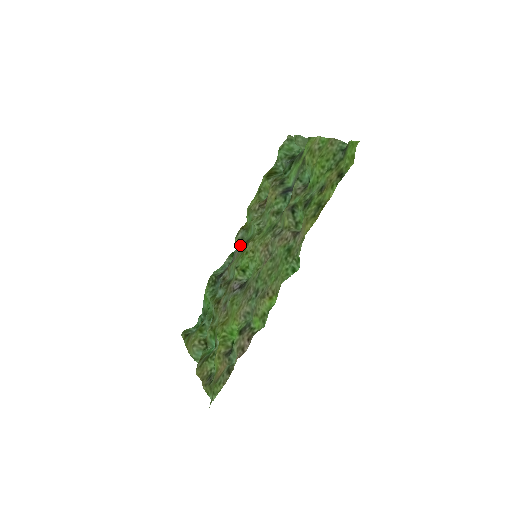
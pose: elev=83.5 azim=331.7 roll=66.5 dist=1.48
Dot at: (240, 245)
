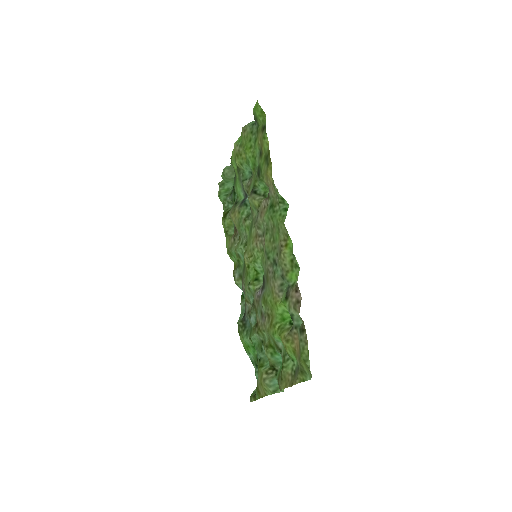
Dot at: occluded
